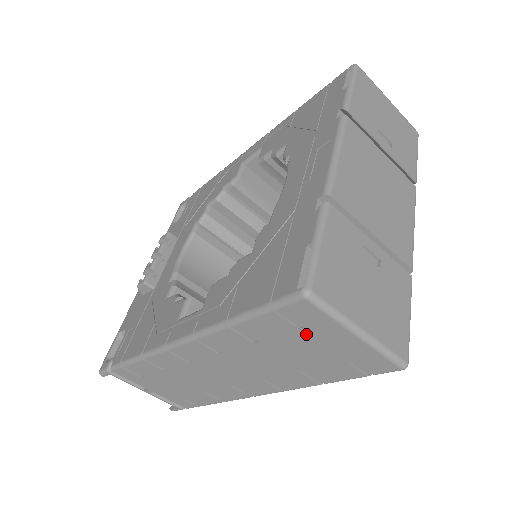
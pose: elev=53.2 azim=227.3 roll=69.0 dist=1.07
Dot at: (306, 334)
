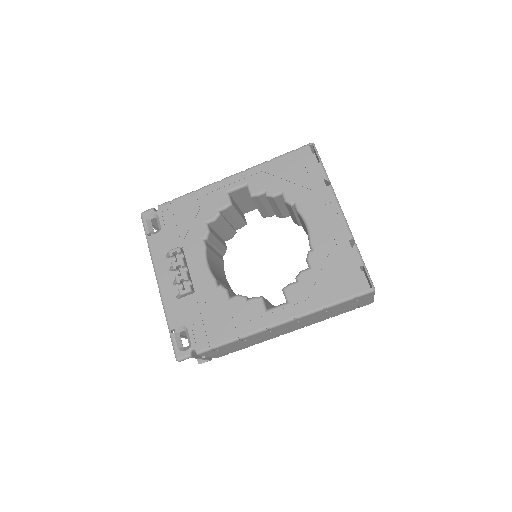
Dot at: (354, 303)
